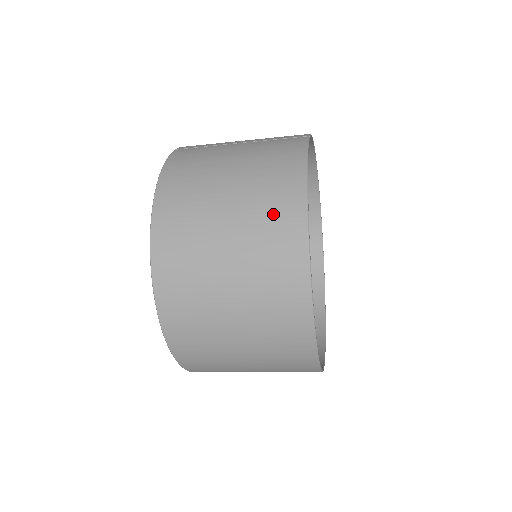
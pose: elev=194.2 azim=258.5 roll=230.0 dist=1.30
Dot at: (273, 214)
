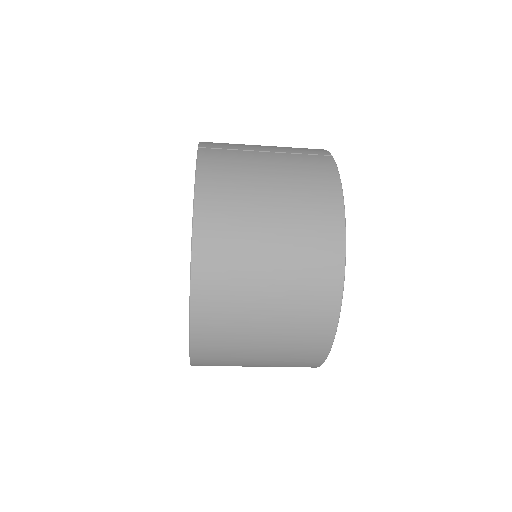
Dot at: (314, 235)
